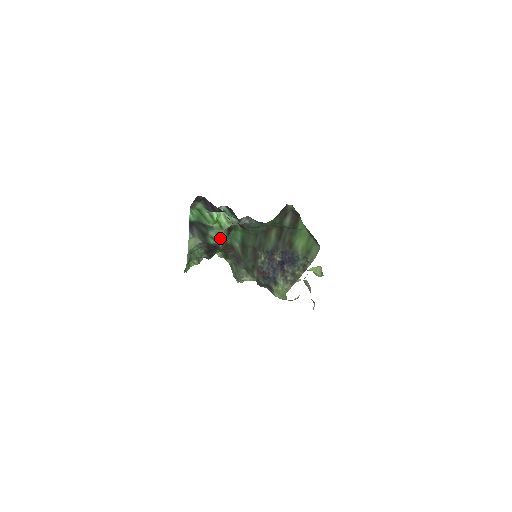
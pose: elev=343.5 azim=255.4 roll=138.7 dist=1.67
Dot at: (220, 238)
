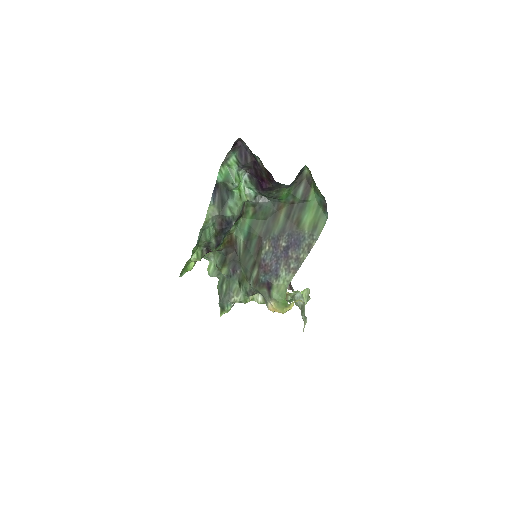
Dot at: (236, 210)
